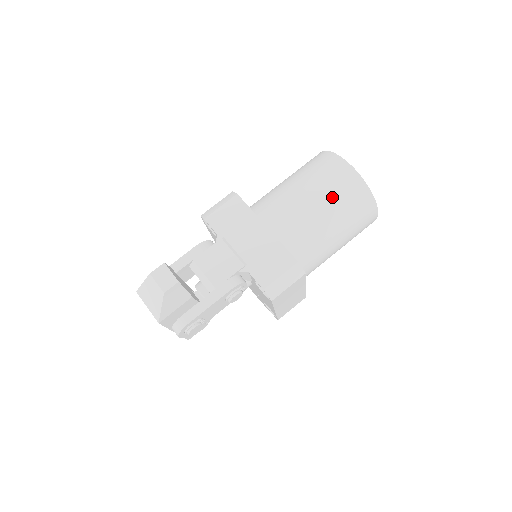
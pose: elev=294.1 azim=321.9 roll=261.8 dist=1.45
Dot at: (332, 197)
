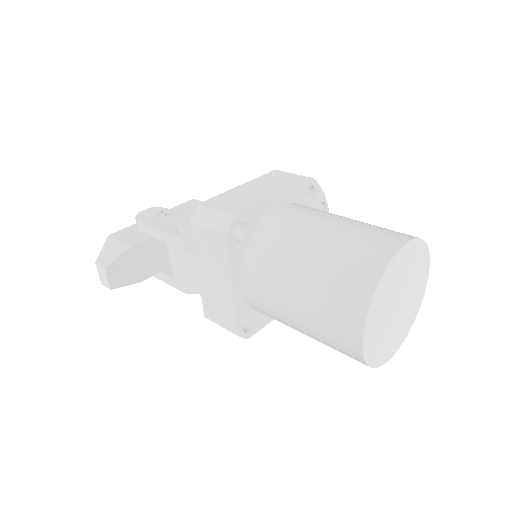
Dot at: (317, 332)
